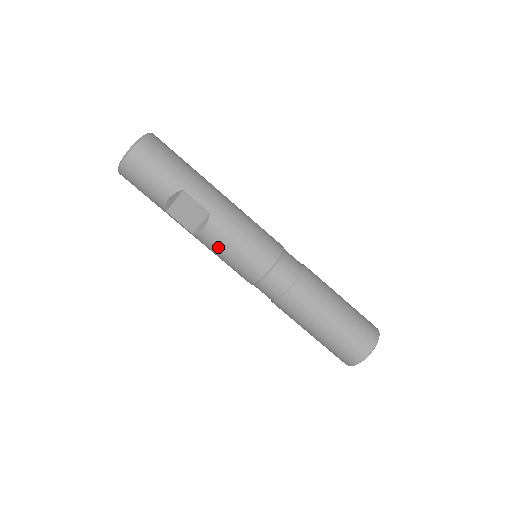
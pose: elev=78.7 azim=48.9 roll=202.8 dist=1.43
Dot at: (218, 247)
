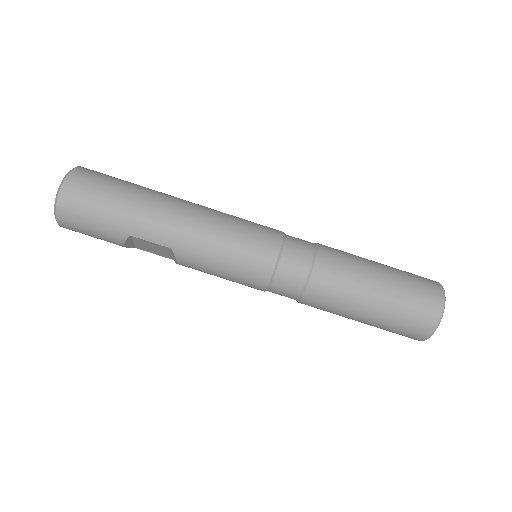
Dot at: (204, 272)
